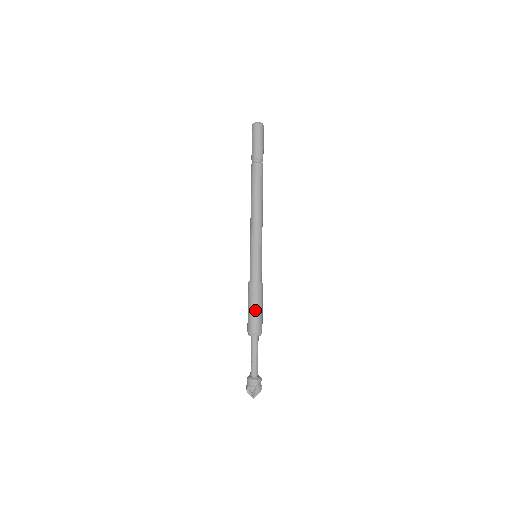
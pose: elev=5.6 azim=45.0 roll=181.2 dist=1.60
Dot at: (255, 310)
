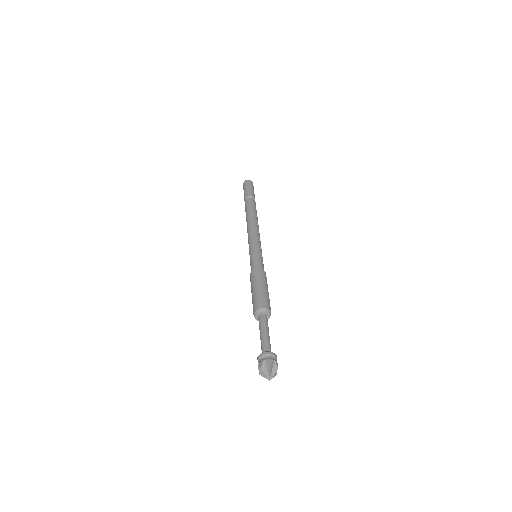
Dot at: (255, 291)
